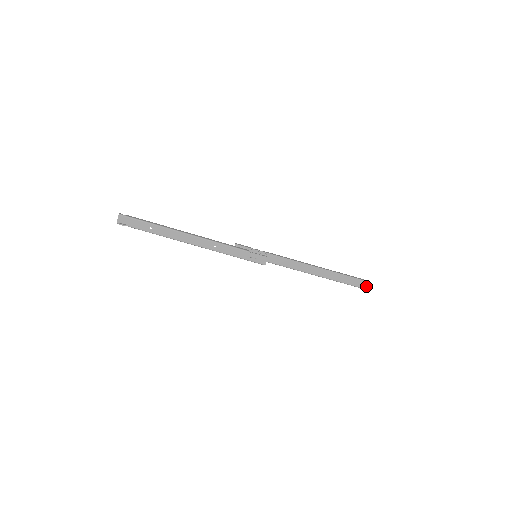
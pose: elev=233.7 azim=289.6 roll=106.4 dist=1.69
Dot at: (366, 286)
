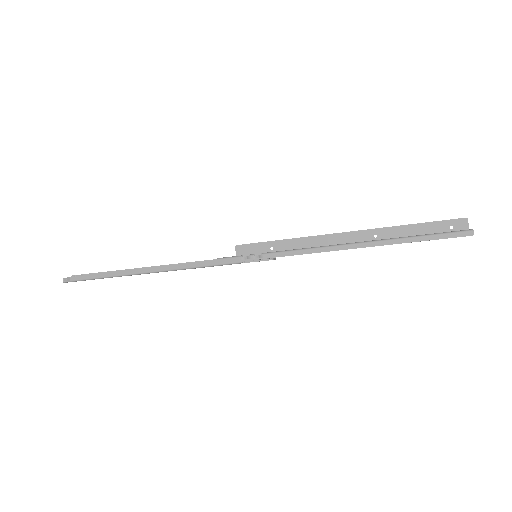
Dot at: occluded
